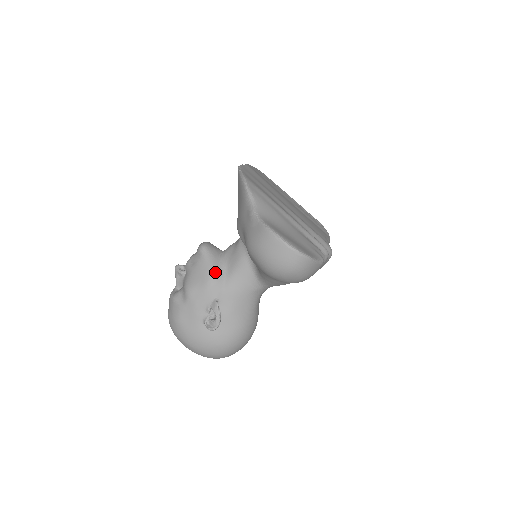
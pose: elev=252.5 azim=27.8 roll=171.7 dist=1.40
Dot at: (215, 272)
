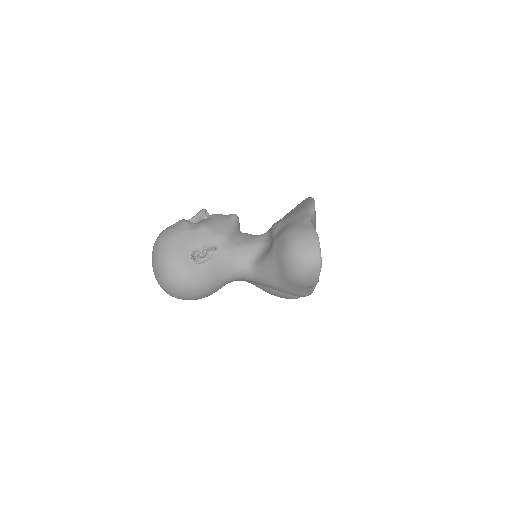
Dot at: (231, 234)
